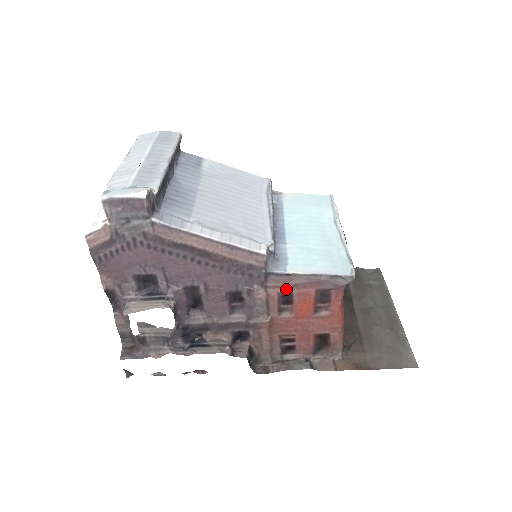
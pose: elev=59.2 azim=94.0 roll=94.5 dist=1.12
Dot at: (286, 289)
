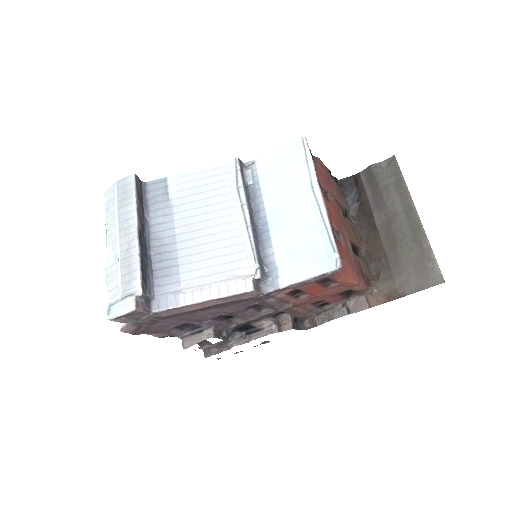
Dot at: (290, 289)
